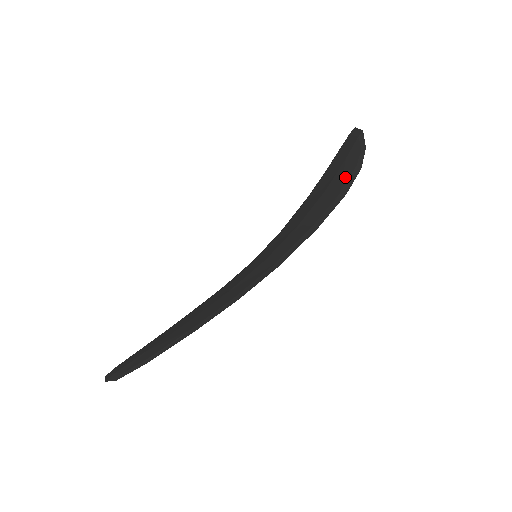
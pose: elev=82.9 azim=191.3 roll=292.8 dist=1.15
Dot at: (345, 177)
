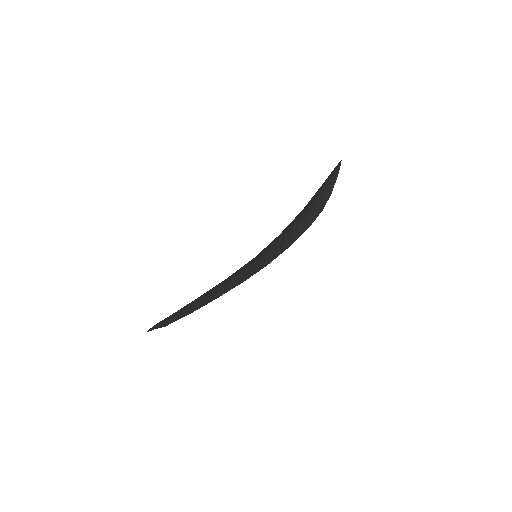
Dot at: (313, 201)
